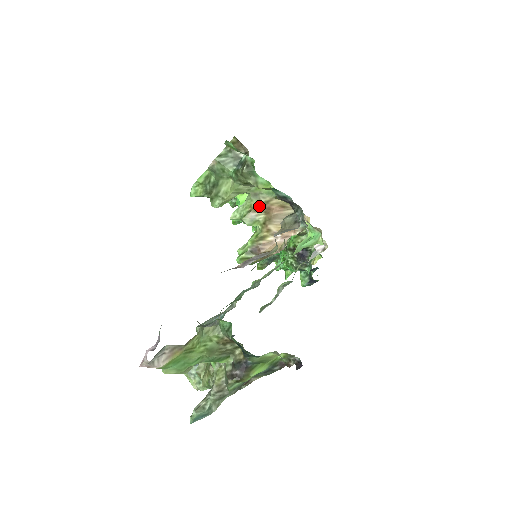
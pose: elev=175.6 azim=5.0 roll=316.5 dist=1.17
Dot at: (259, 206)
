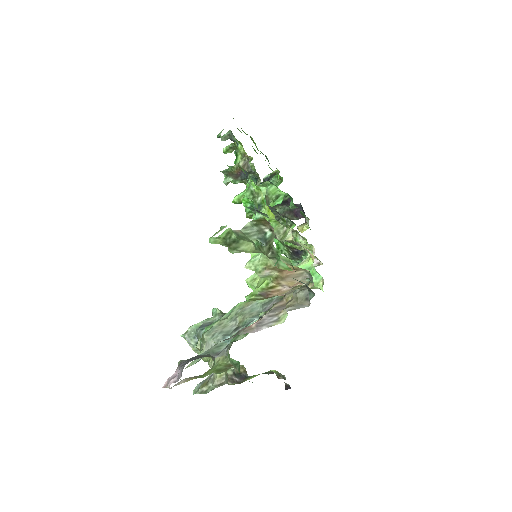
Dot at: (274, 267)
